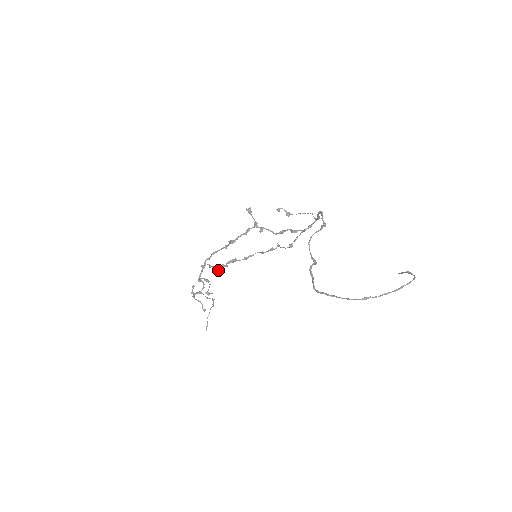
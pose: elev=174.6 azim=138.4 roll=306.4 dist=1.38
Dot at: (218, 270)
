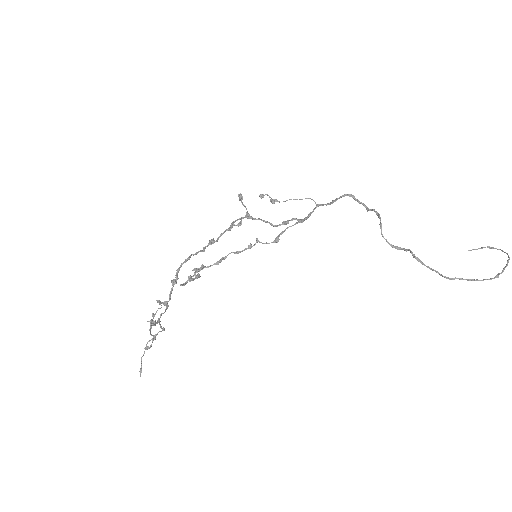
Dot at: (184, 284)
